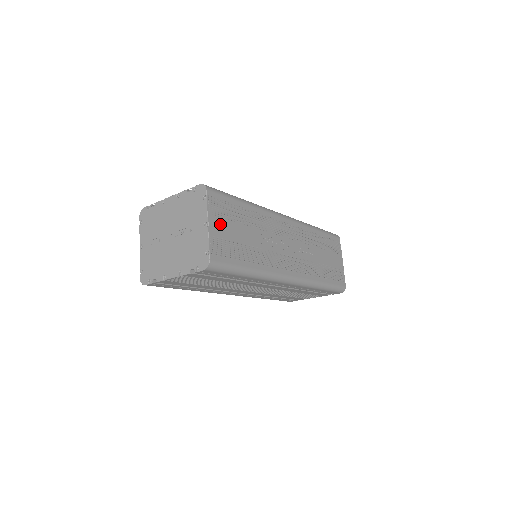
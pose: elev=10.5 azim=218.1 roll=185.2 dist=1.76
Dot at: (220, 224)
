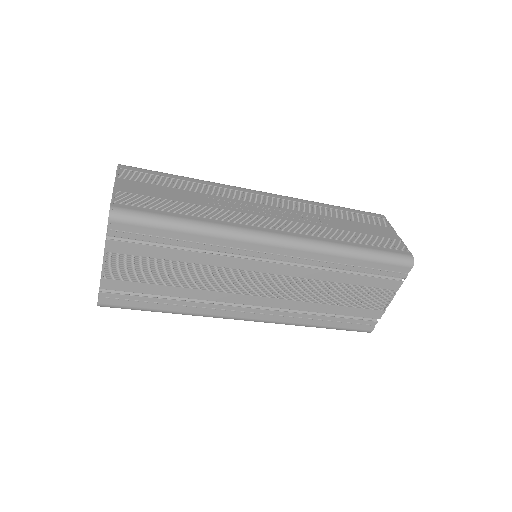
Dot at: (136, 186)
